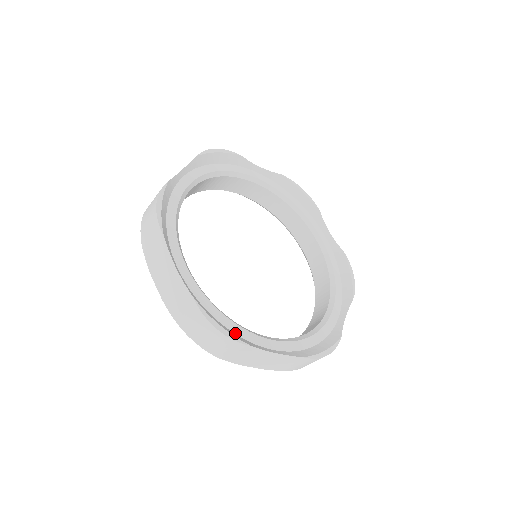
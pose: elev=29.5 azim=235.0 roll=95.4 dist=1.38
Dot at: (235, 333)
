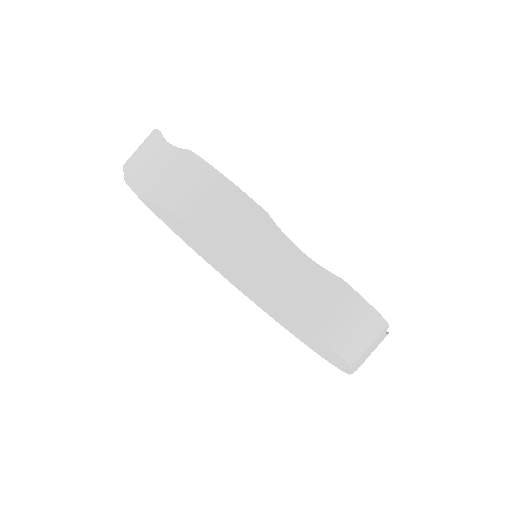
Dot at: occluded
